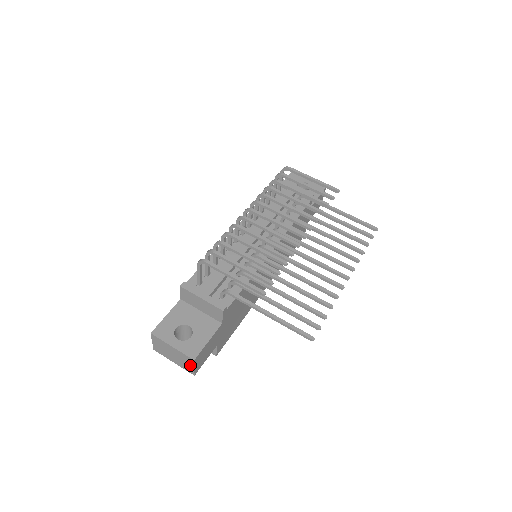
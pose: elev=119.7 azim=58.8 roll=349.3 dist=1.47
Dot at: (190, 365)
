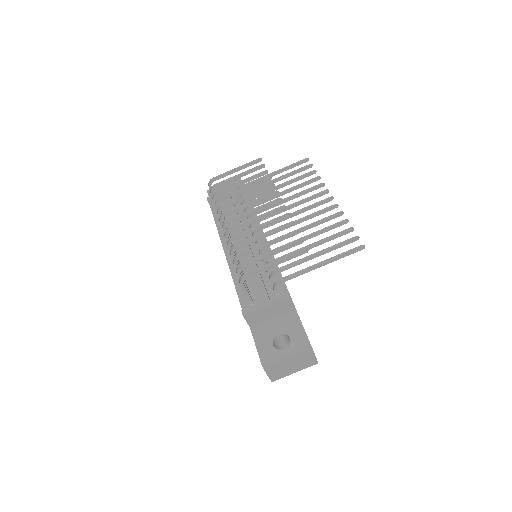
Dot at: (310, 357)
